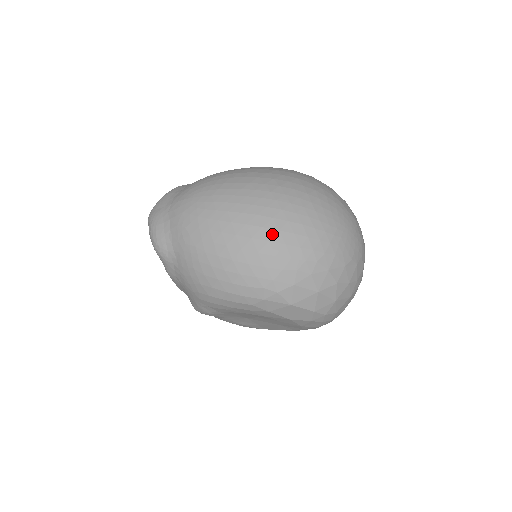
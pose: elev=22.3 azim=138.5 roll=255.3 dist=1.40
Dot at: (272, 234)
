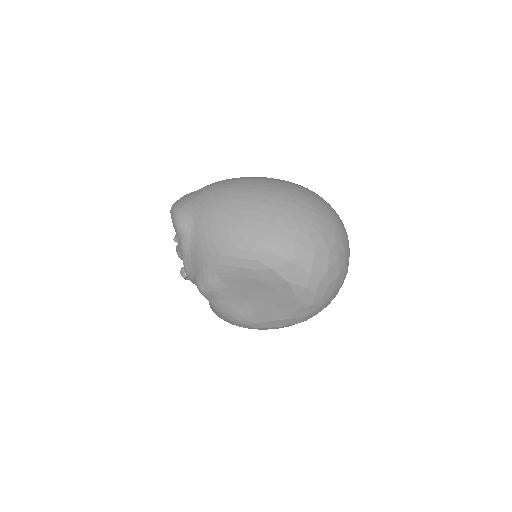
Dot at: (279, 203)
